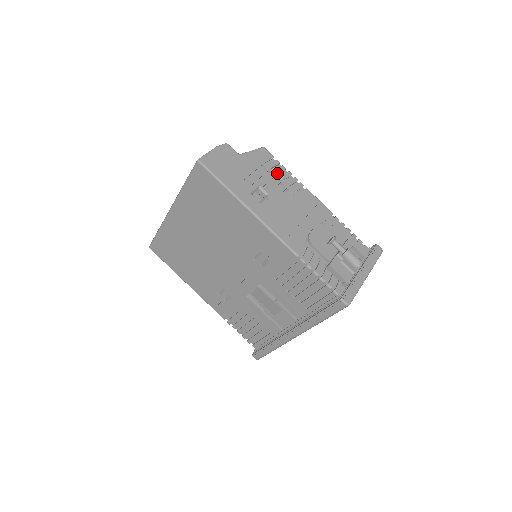
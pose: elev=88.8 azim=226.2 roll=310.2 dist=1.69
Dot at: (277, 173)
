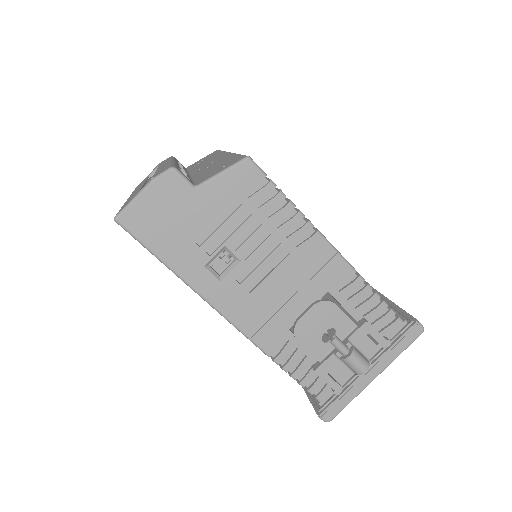
Dot at: (264, 212)
